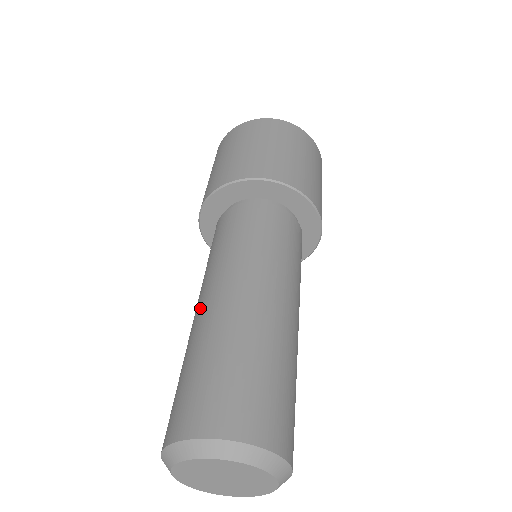
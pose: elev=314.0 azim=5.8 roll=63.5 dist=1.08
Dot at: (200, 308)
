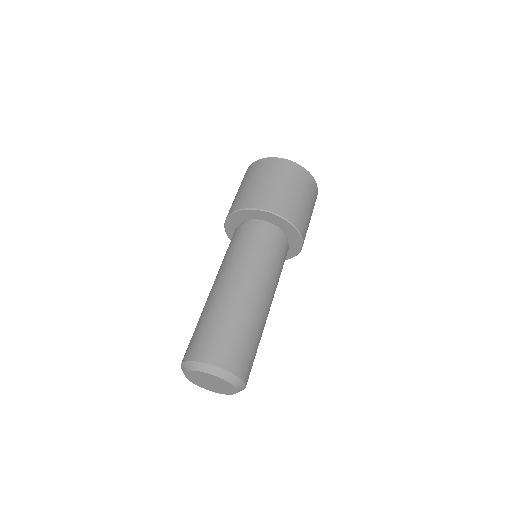
Dot at: (215, 288)
